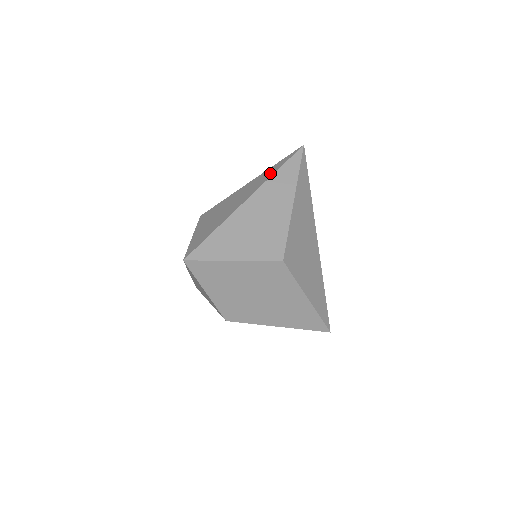
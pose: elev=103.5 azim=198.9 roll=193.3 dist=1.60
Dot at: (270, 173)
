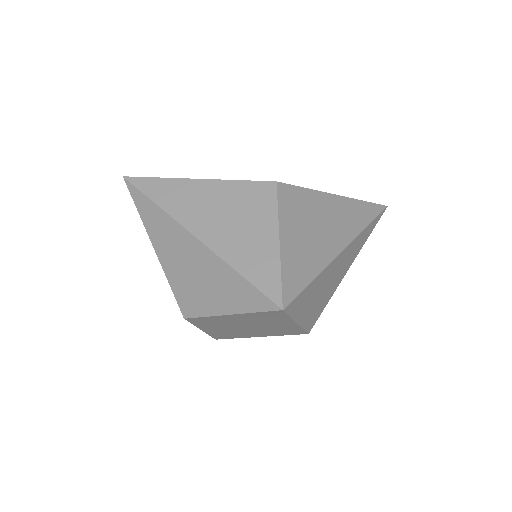
Dot at: (363, 219)
